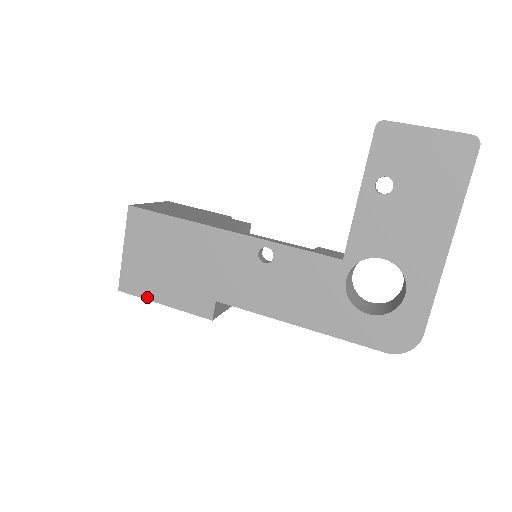
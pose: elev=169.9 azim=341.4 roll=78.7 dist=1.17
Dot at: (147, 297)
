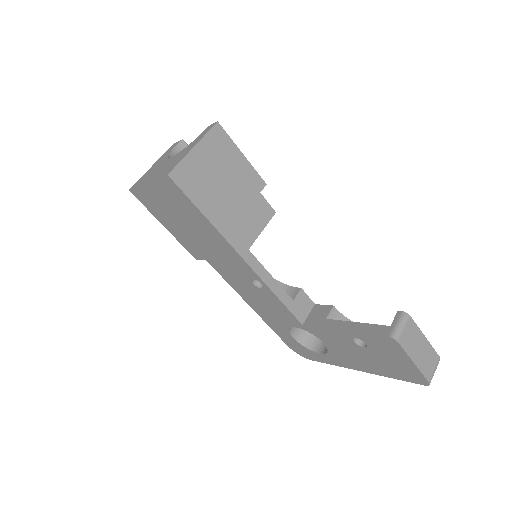
Dot at: (153, 214)
